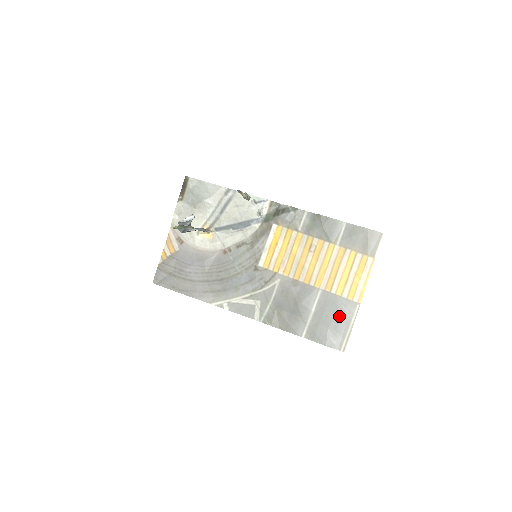
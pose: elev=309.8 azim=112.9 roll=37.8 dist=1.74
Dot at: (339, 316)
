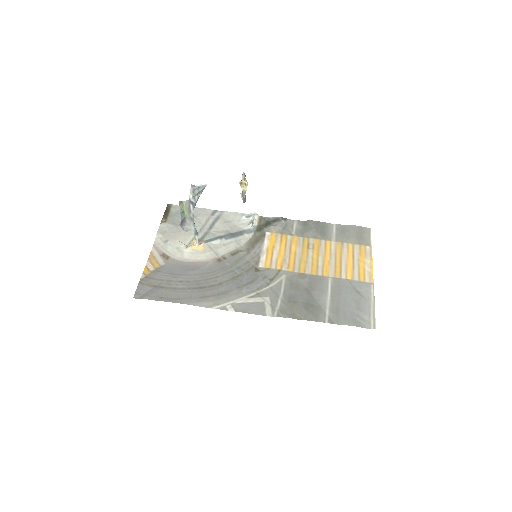
Dot at: (357, 296)
